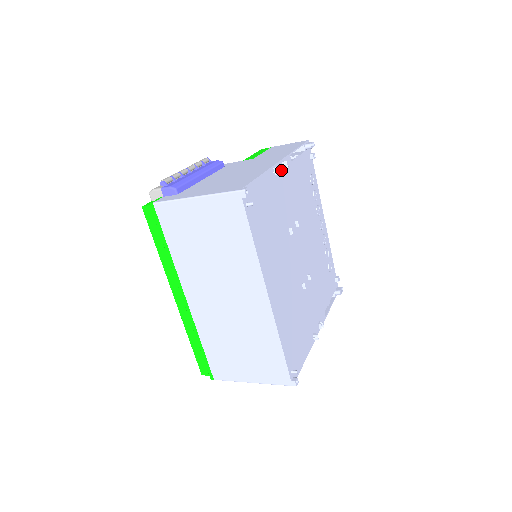
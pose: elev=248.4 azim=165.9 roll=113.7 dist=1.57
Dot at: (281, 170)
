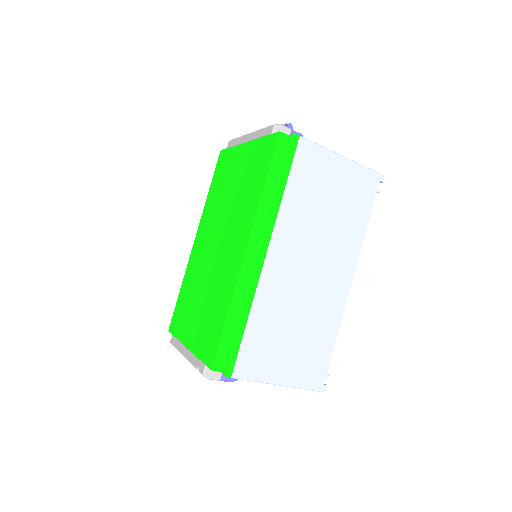
Dot at: occluded
